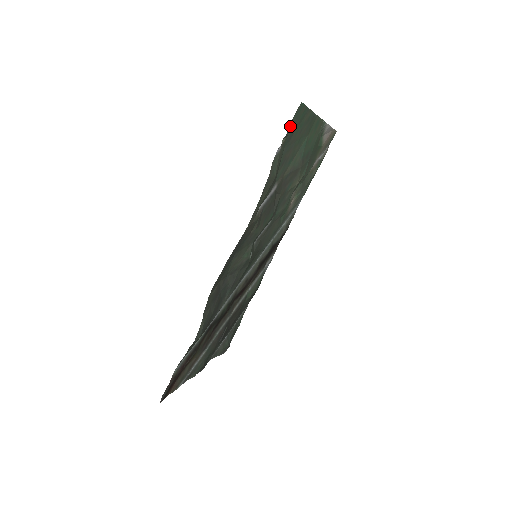
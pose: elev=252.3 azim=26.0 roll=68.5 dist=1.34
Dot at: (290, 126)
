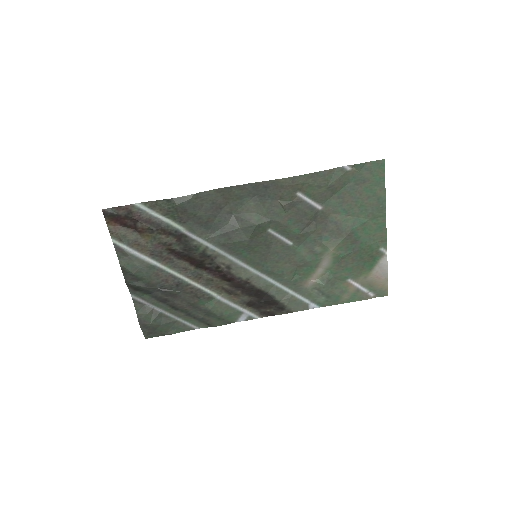
Dot at: (366, 166)
